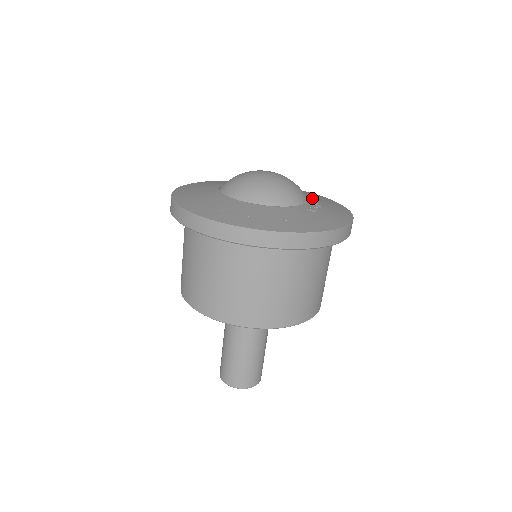
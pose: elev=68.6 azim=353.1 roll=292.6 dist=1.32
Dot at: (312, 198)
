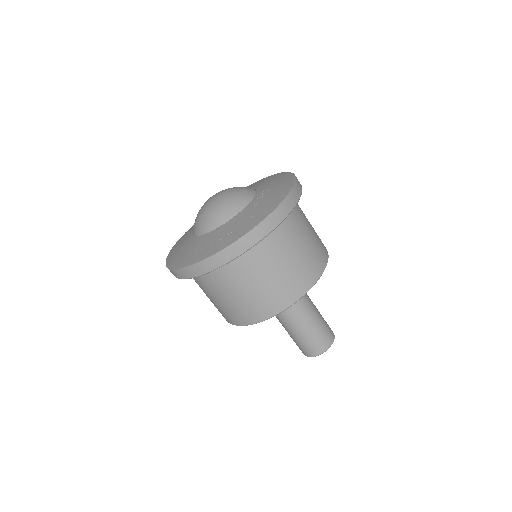
Dot at: (261, 188)
